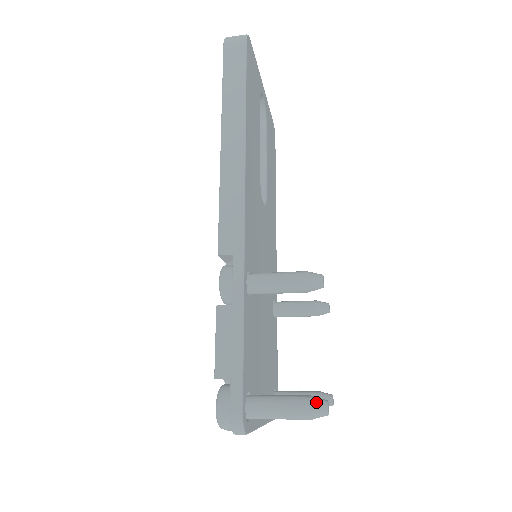
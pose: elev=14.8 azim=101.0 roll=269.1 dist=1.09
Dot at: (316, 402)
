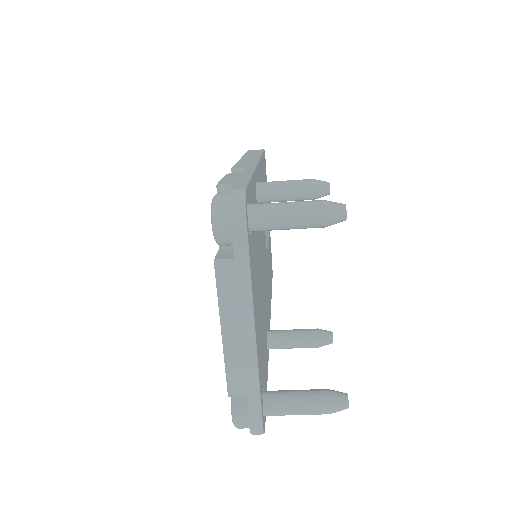
Dot at: (331, 202)
